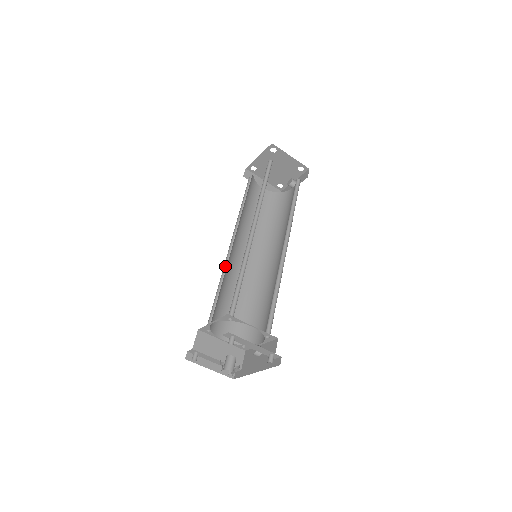
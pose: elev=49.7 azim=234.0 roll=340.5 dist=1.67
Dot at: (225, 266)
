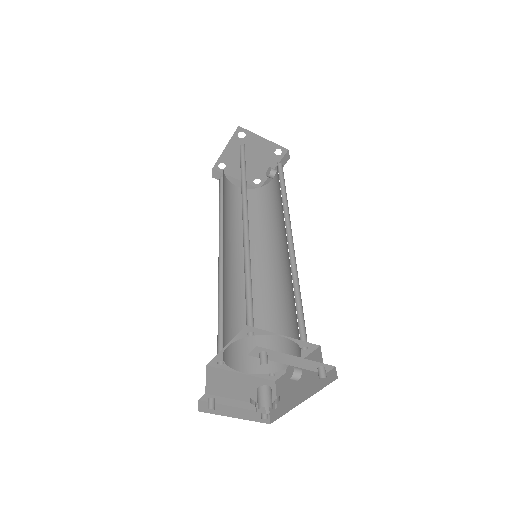
Dot at: (219, 278)
